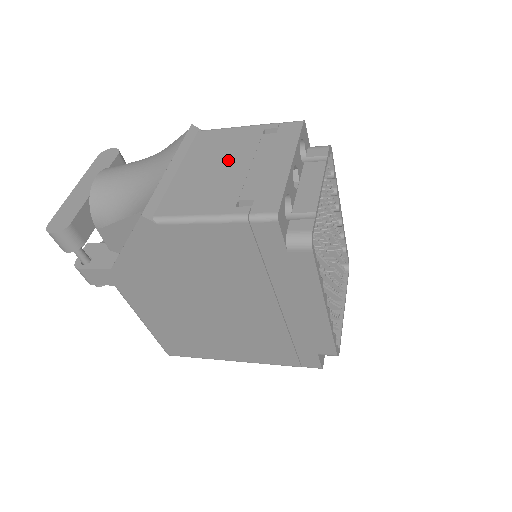
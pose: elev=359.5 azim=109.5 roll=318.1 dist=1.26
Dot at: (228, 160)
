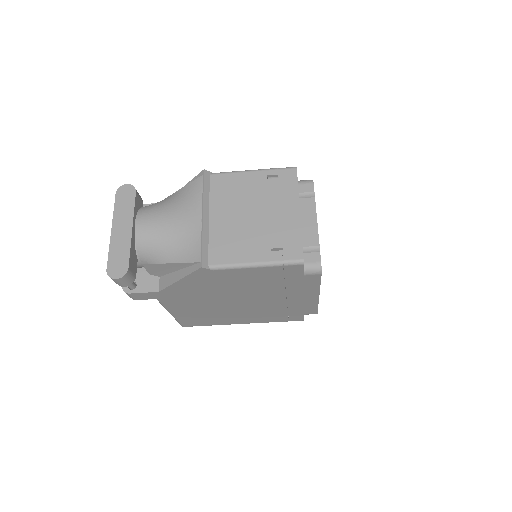
Dot at: (249, 208)
